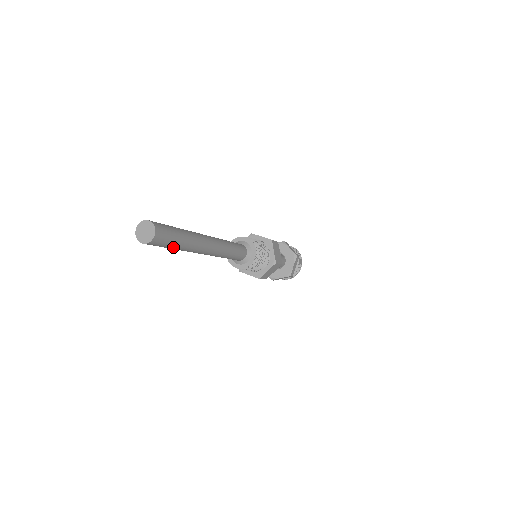
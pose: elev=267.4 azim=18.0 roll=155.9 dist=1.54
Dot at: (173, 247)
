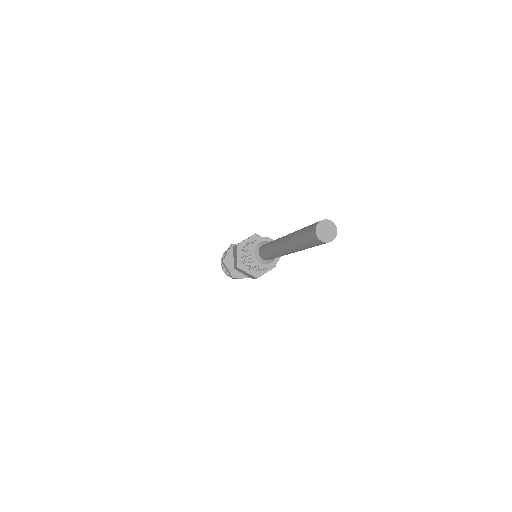
Dot at: occluded
